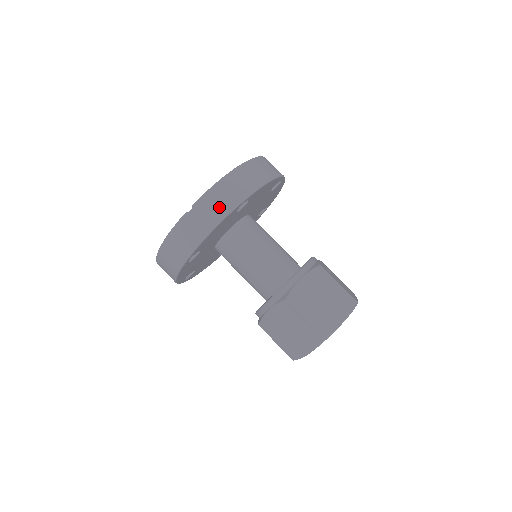
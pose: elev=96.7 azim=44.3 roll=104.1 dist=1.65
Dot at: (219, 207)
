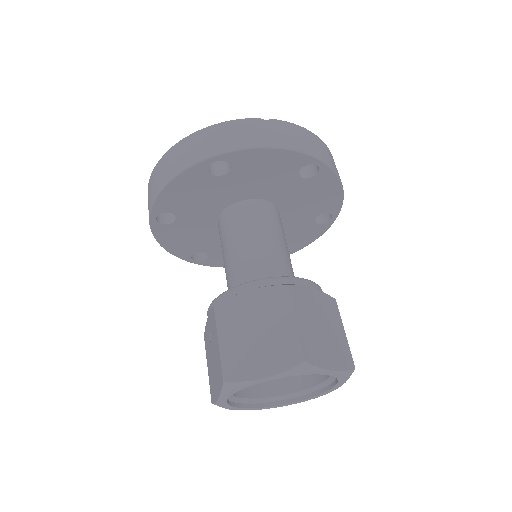
Dot at: (296, 140)
